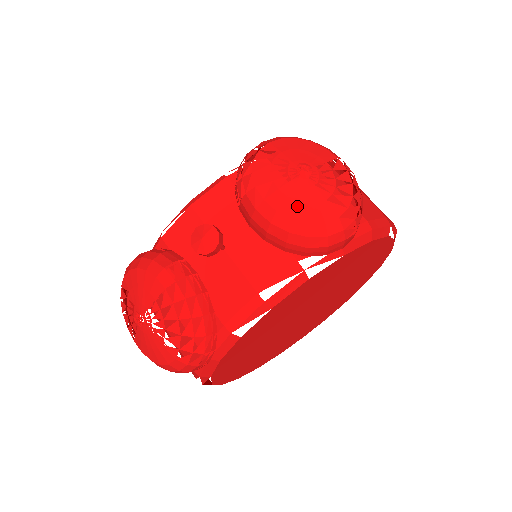
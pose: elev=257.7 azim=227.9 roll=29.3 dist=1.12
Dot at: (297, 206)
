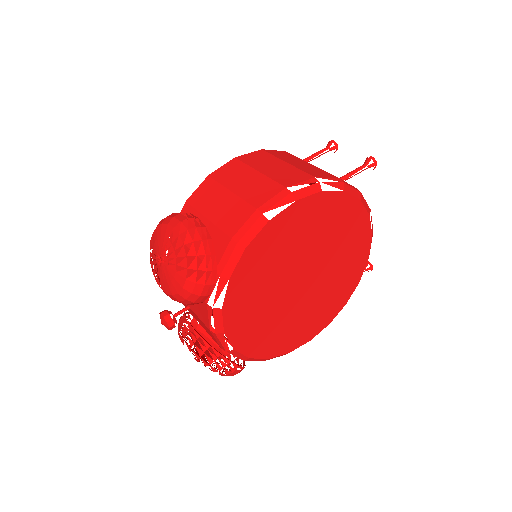
Dot at: (169, 286)
